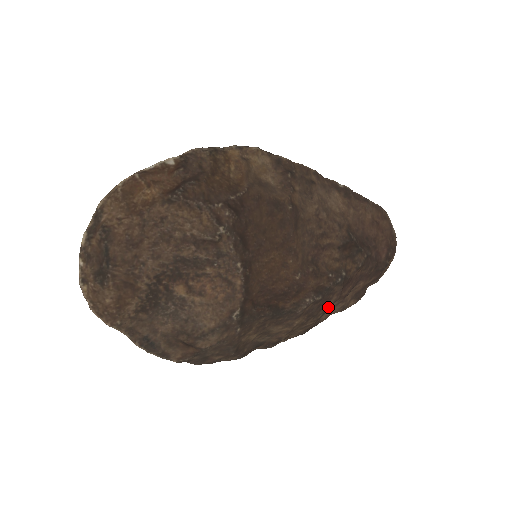
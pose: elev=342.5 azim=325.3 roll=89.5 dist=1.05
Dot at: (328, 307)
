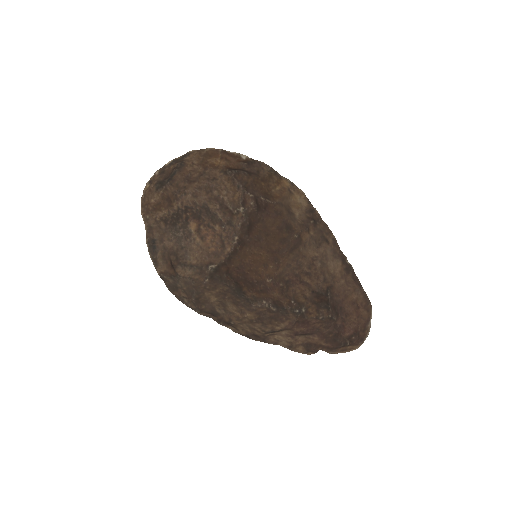
Dot at: (278, 328)
